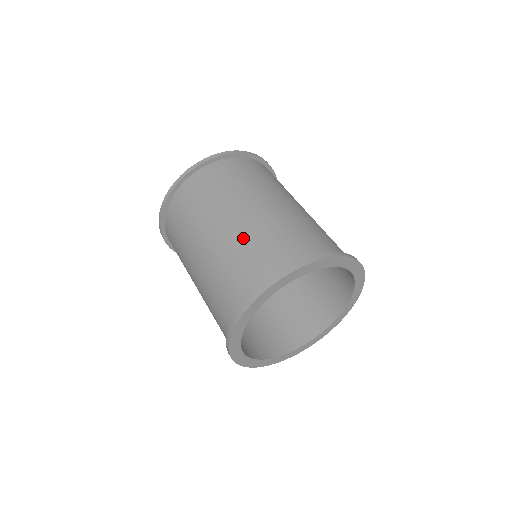
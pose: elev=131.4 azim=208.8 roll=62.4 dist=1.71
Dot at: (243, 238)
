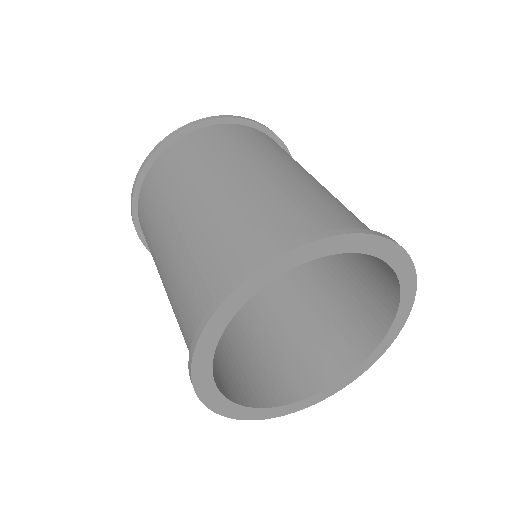
Dot at: (203, 228)
